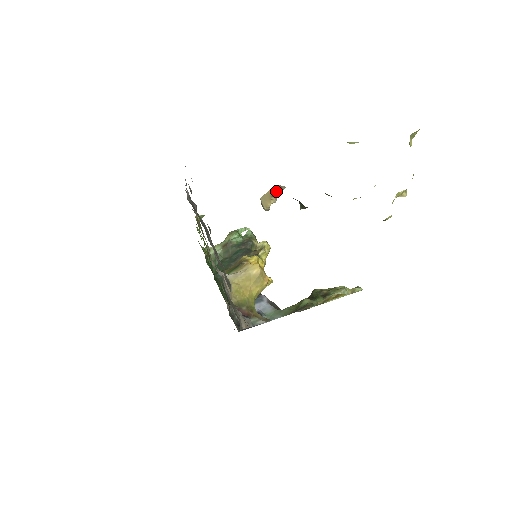
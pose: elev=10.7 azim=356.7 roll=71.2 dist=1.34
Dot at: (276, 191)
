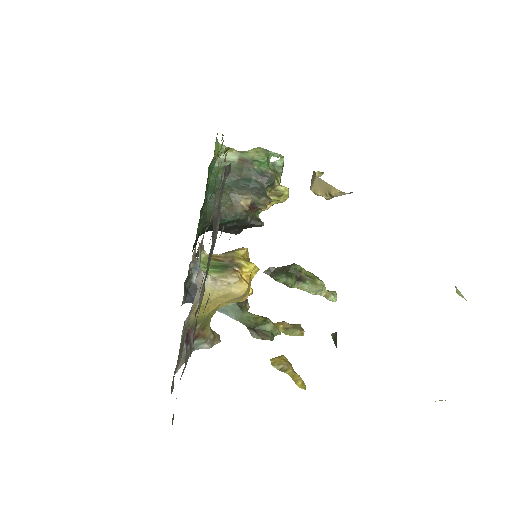
Dot at: (338, 195)
